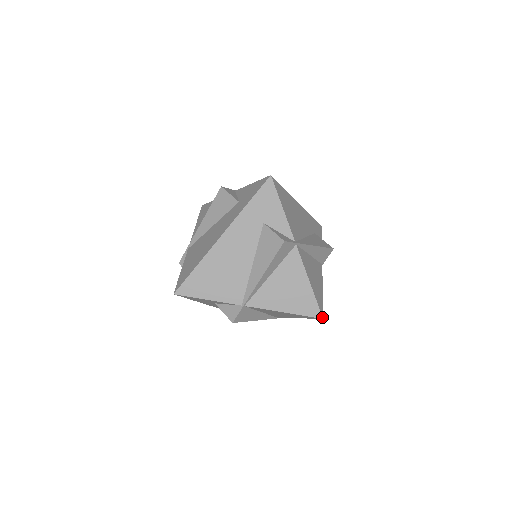
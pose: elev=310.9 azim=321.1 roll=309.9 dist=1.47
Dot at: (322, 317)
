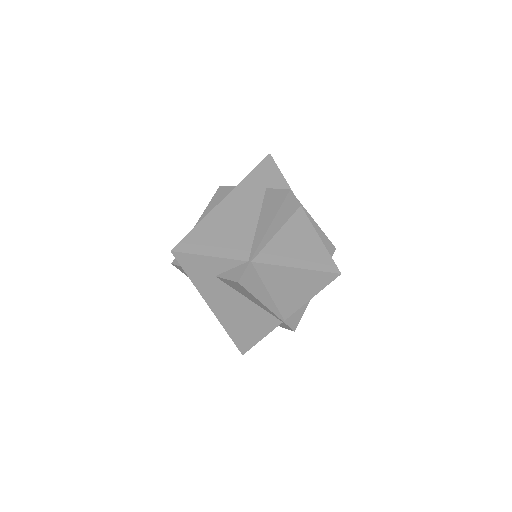
Dot at: (340, 272)
